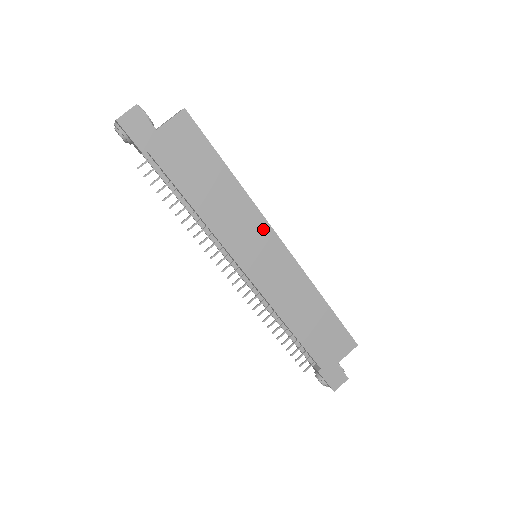
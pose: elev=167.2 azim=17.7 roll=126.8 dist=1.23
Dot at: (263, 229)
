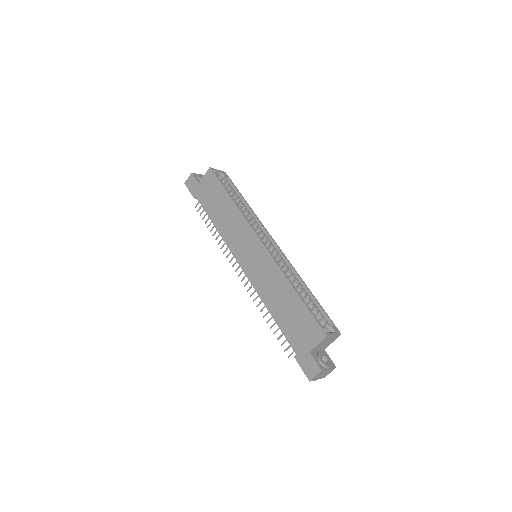
Dot at: (249, 233)
